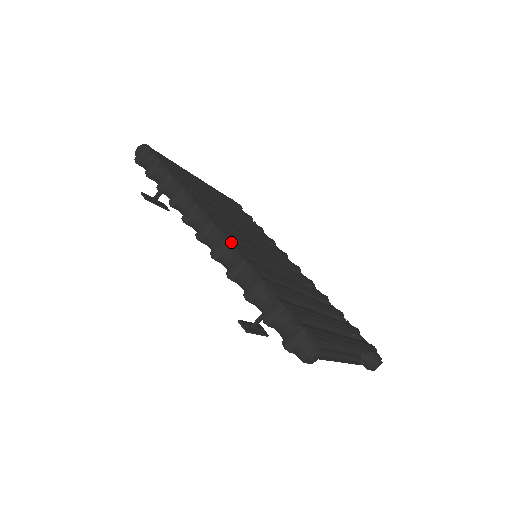
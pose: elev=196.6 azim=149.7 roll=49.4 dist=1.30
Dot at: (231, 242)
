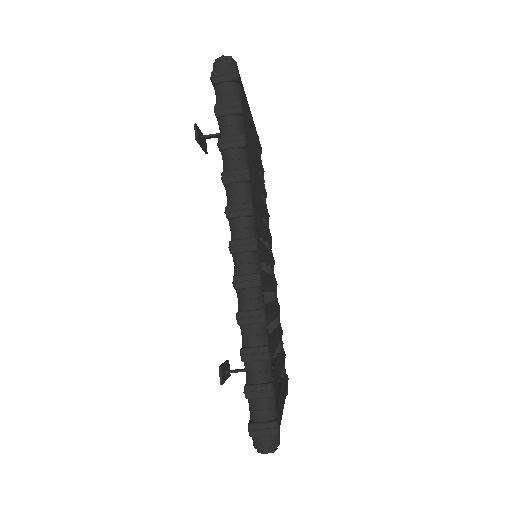
Dot at: (262, 283)
